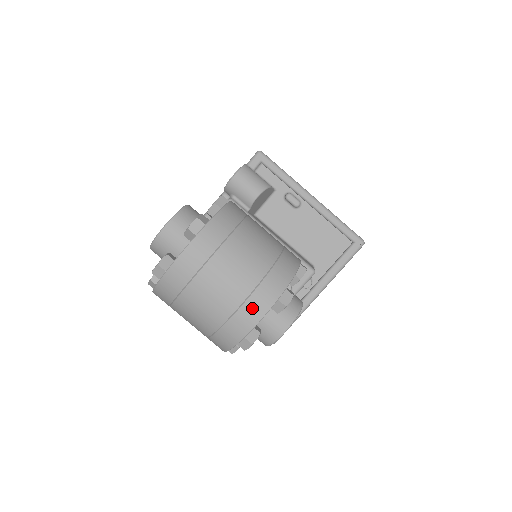
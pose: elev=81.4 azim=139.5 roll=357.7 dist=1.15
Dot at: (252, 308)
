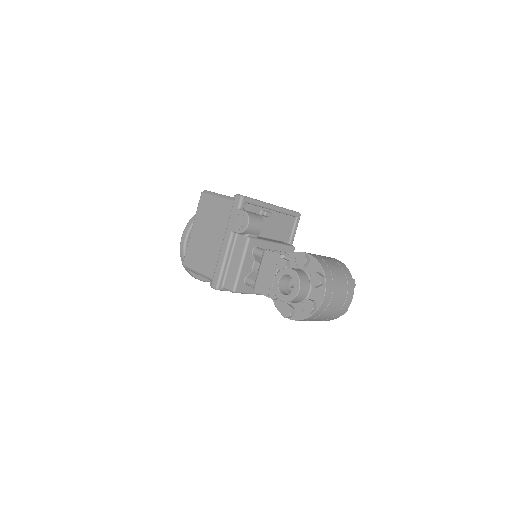
Dot at: (349, 297)
